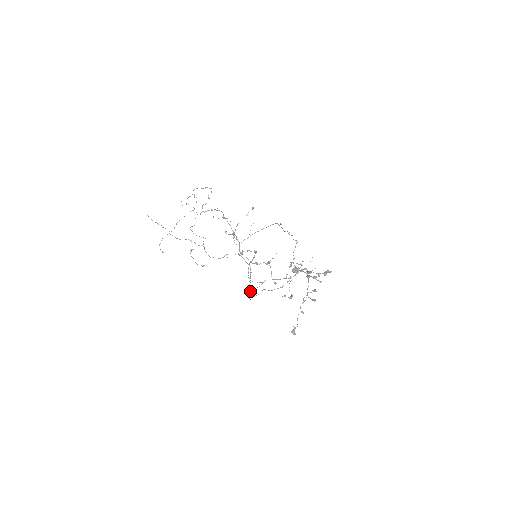
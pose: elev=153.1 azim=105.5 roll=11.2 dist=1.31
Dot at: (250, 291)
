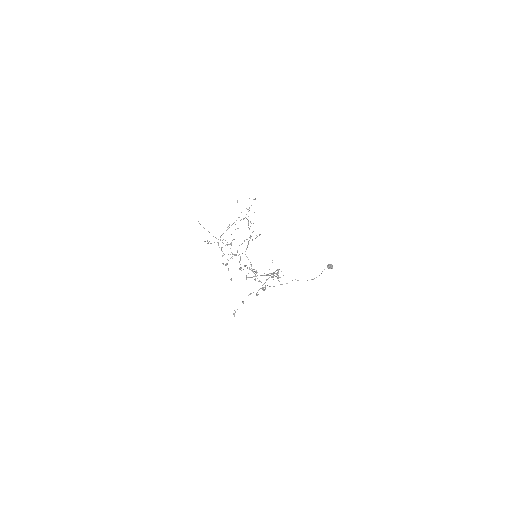
Dot at: (259, 281)
